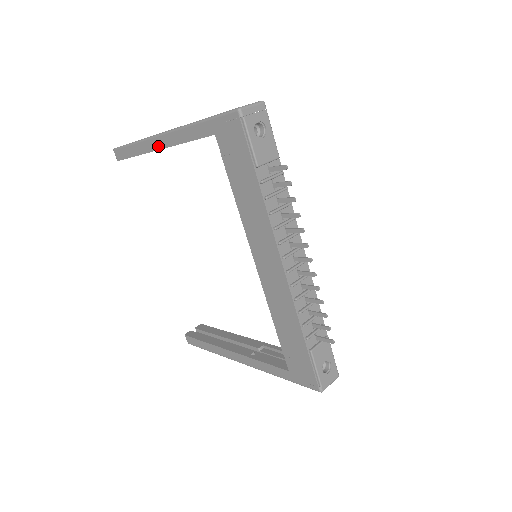
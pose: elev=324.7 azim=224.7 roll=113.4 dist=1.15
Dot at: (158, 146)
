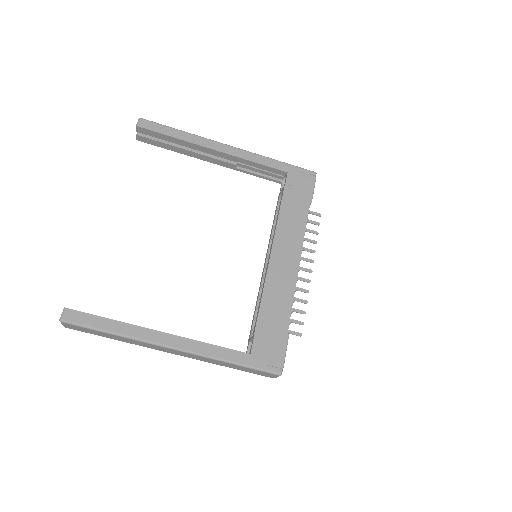
Dot at: (217, 148)
